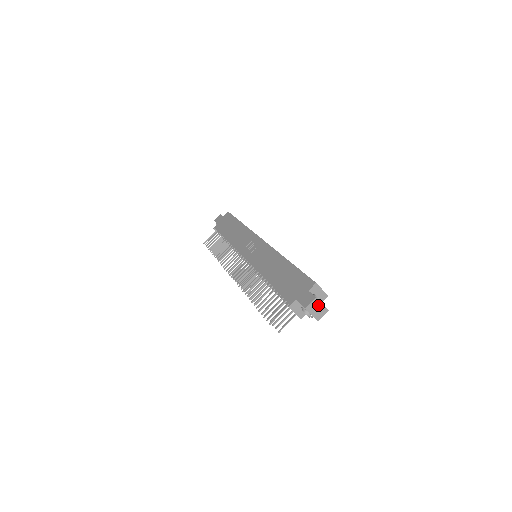
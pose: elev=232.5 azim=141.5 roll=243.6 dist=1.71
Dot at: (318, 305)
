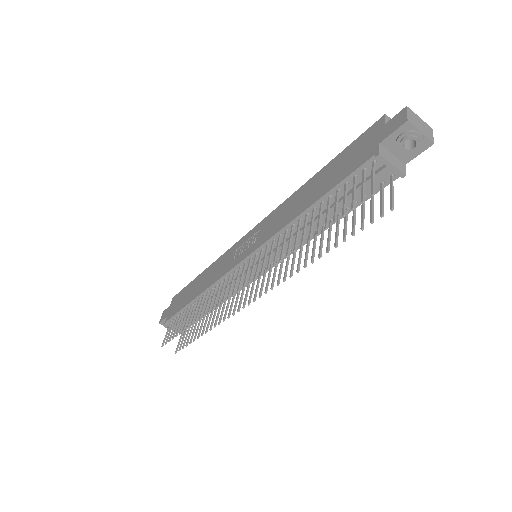
Dot at: (417, 119)
